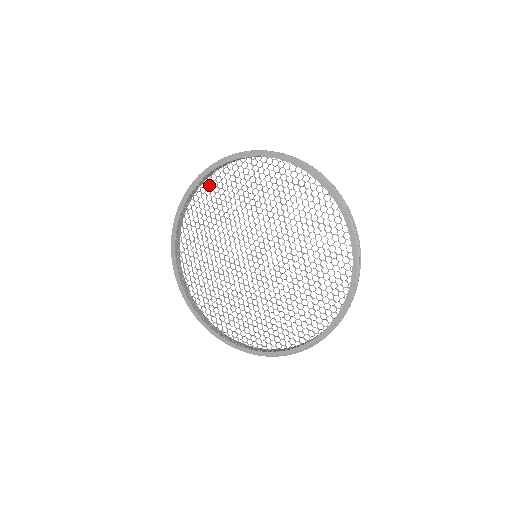
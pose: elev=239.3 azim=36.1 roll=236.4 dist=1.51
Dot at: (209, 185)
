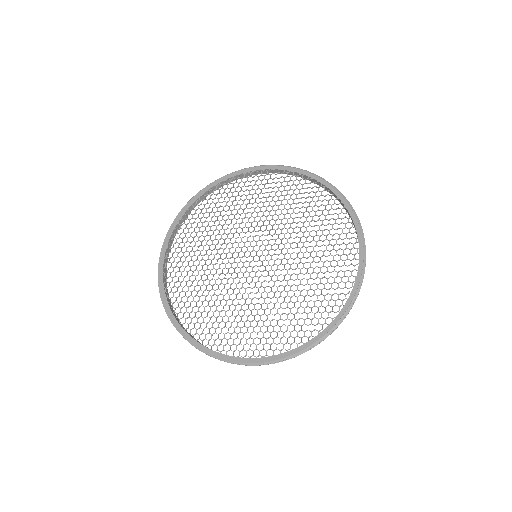
Dot at: occluded
